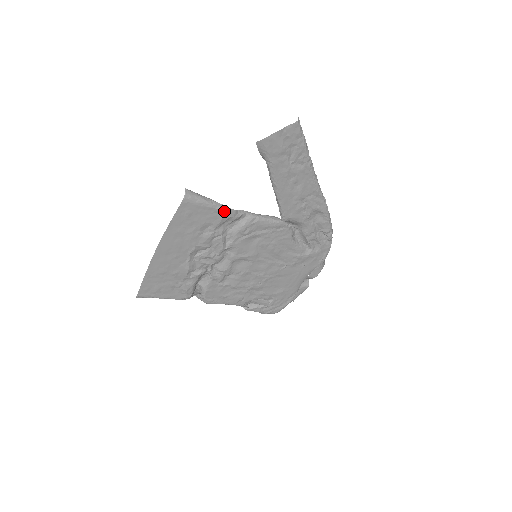
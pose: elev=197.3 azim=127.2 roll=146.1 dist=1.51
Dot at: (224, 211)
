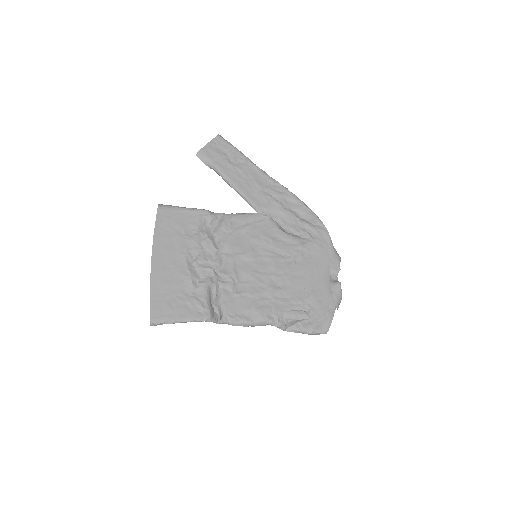
Dot at: (198, 211)
